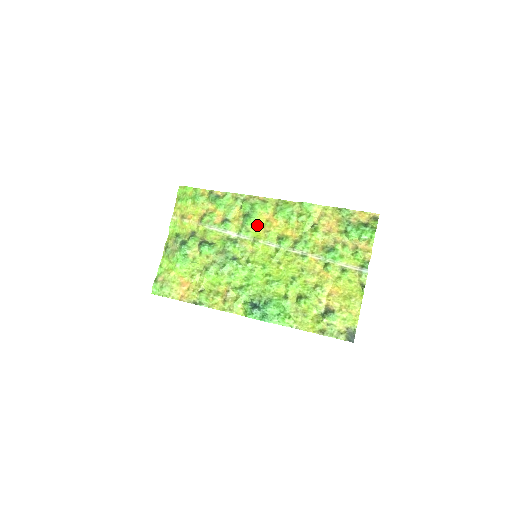
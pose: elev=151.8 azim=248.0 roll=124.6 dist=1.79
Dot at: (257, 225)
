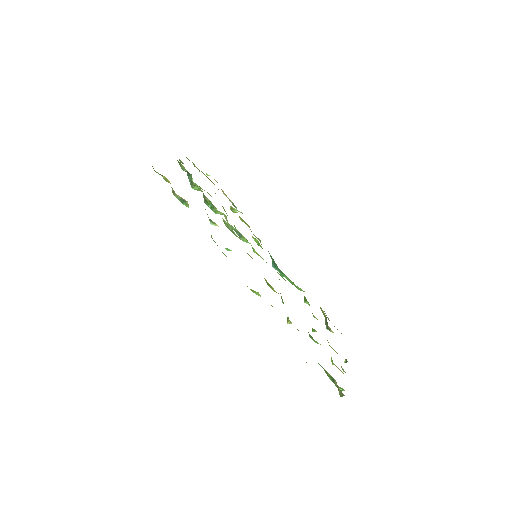
Dot at: occluded
